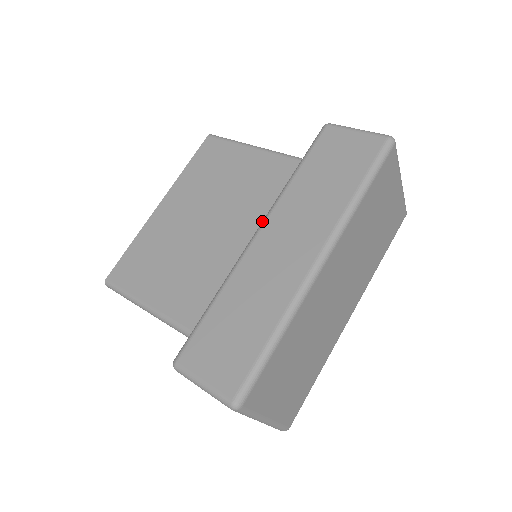
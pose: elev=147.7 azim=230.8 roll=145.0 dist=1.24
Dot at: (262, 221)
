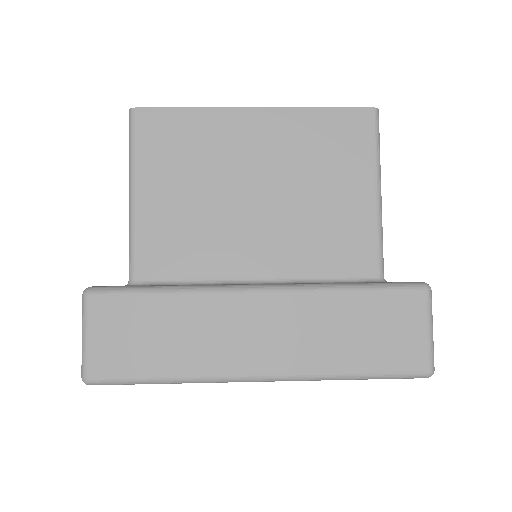
Dot at: (278, 285)
